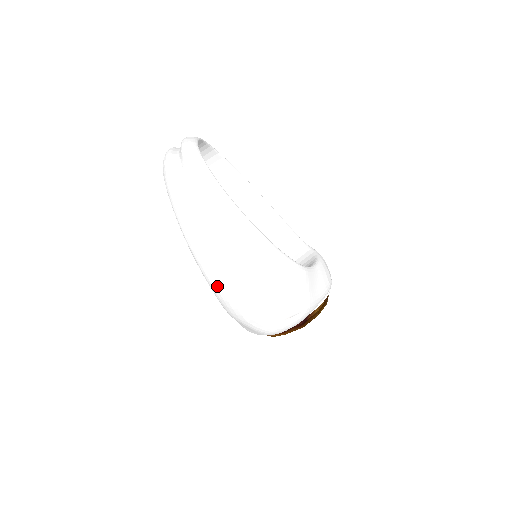
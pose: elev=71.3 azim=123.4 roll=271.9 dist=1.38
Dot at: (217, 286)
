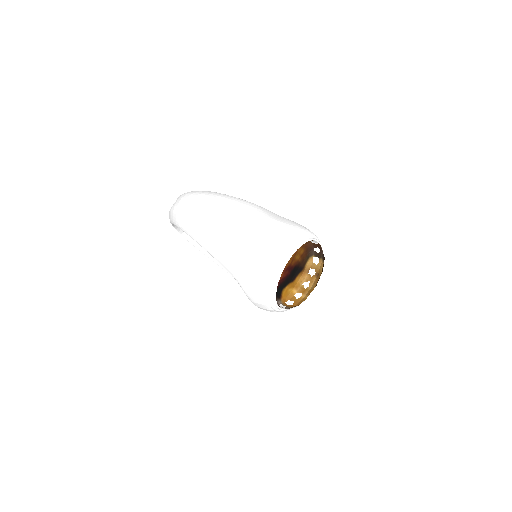
Dot at: (191, 227)
